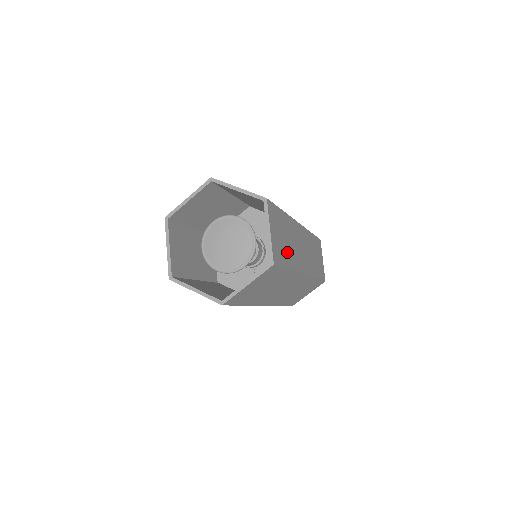
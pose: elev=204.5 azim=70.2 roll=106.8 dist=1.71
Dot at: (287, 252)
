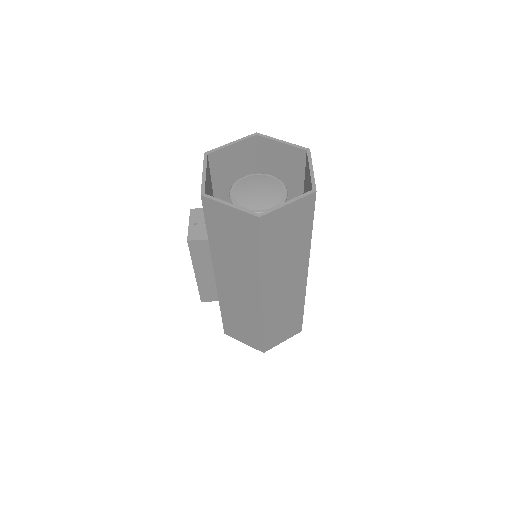
Dot at: occluded
